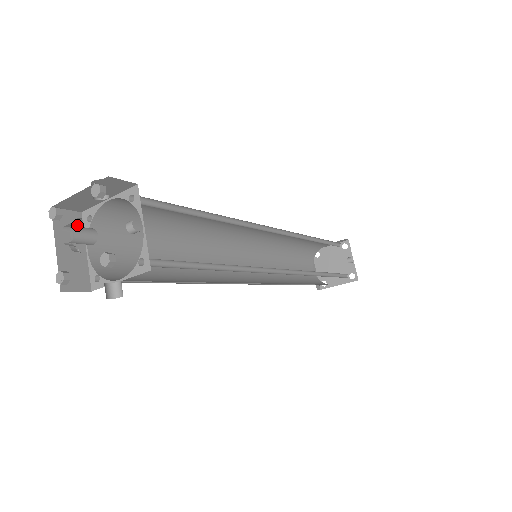
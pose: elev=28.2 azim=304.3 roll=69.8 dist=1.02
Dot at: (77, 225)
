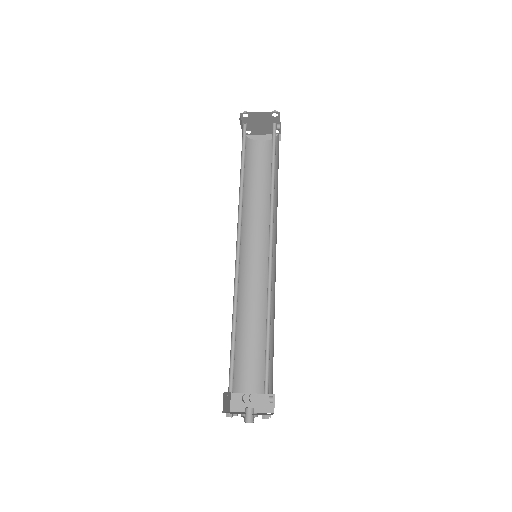
Dot at: (225, 396)
